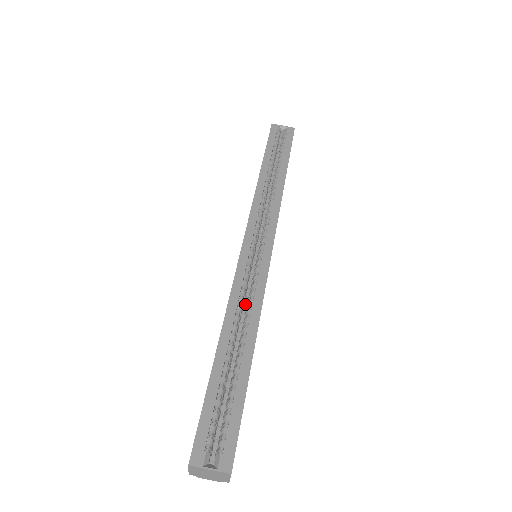
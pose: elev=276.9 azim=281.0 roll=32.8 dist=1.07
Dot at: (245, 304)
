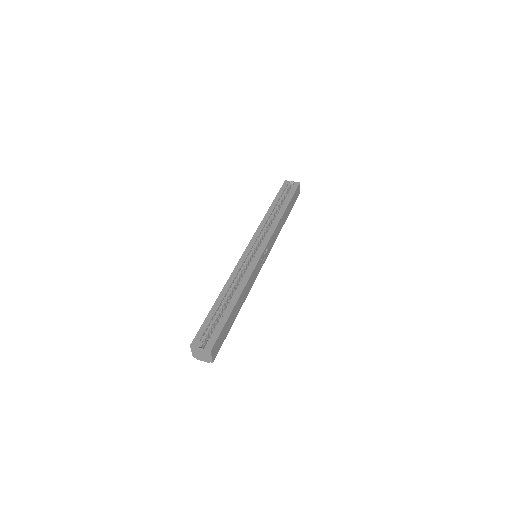
Dot at: occluded
